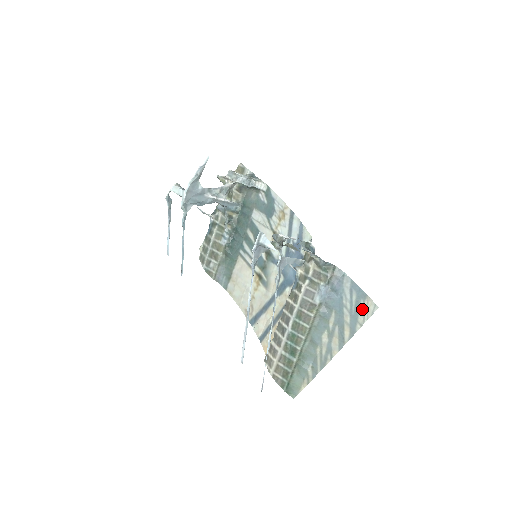
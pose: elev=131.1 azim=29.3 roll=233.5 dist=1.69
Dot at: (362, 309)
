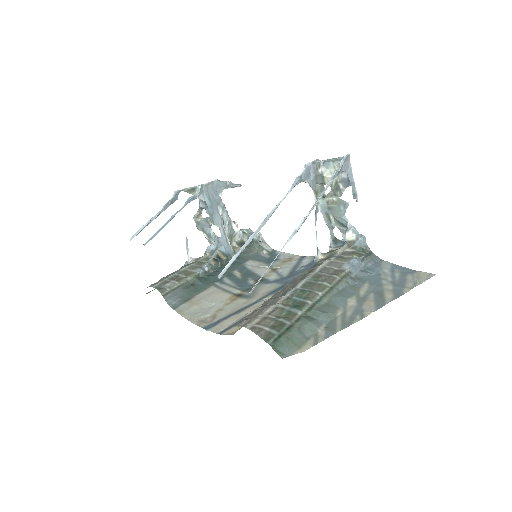
Dot at: (411, 278)
